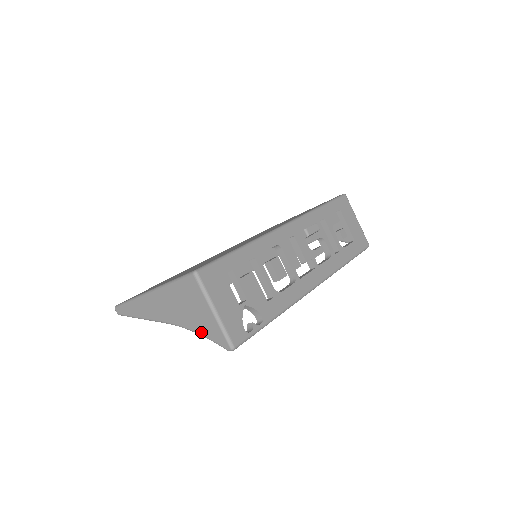
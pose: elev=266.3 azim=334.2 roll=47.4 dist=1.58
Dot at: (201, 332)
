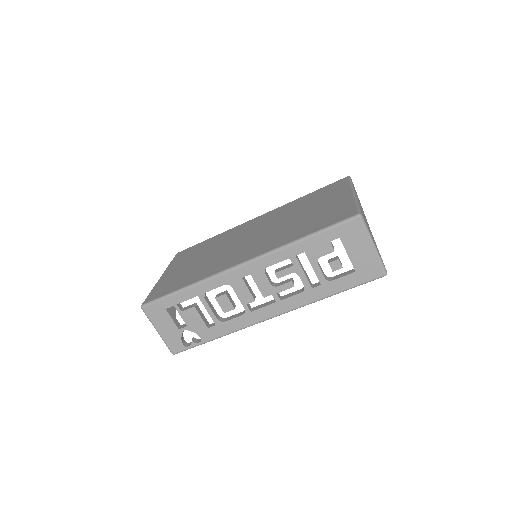
Dot at: occluded
